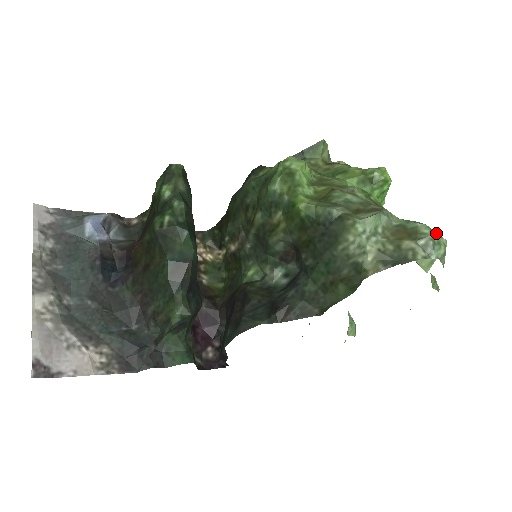
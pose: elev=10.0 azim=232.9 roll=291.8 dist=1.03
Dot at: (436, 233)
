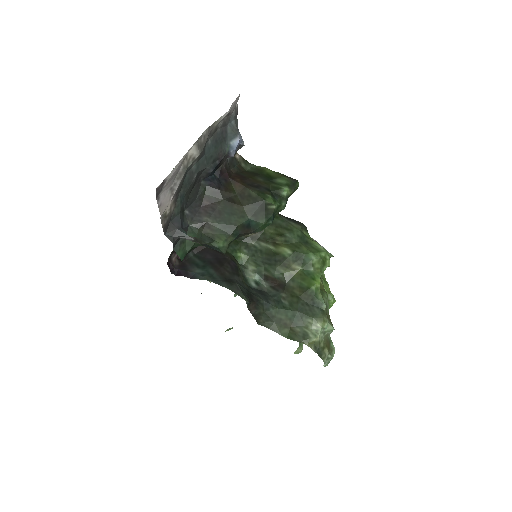
Dot at: occluded
